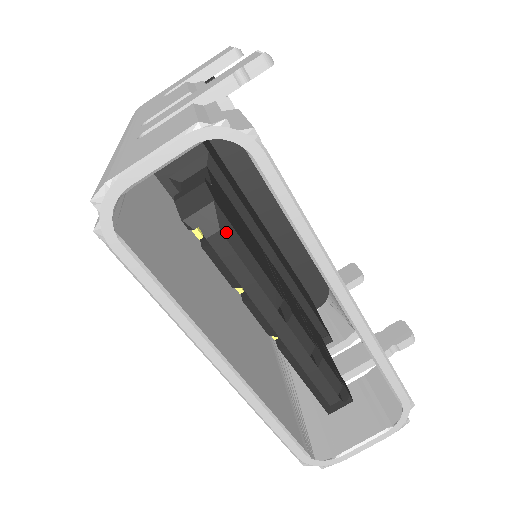
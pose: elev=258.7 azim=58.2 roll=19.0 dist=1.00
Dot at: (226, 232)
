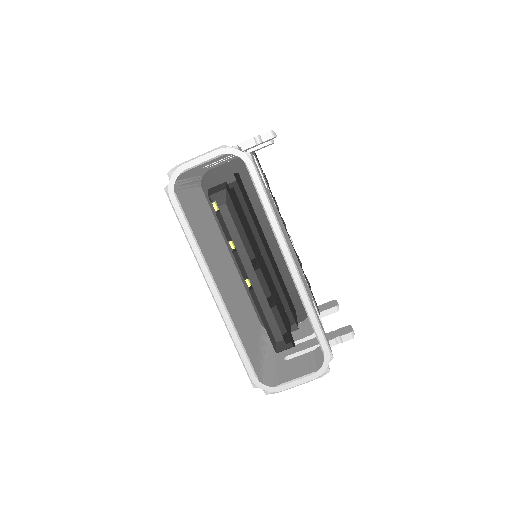
Dot at: (229, 206)
